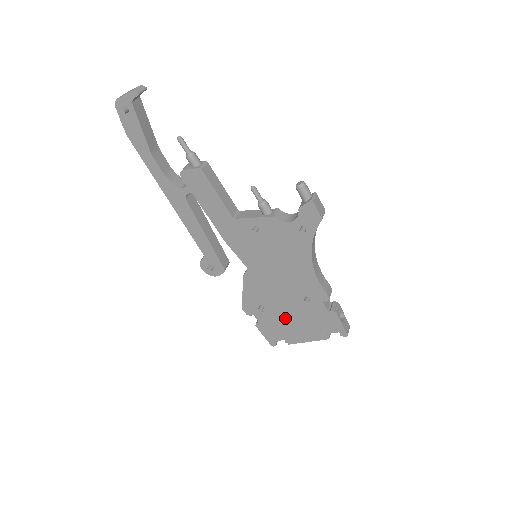
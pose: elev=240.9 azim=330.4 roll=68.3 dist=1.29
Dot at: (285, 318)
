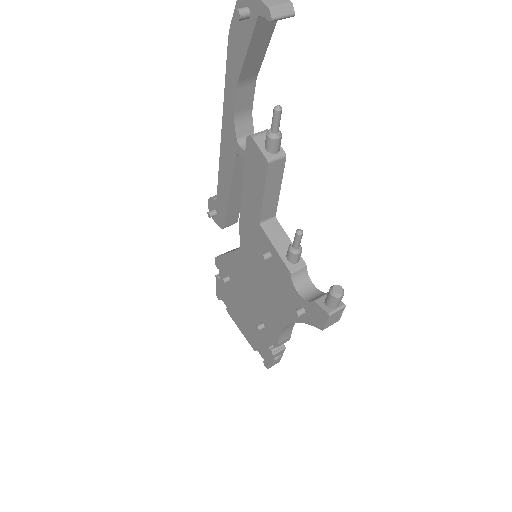
Dot at: (238, 304)
